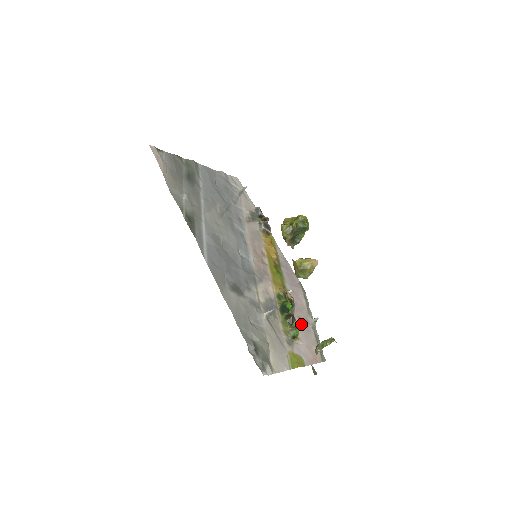
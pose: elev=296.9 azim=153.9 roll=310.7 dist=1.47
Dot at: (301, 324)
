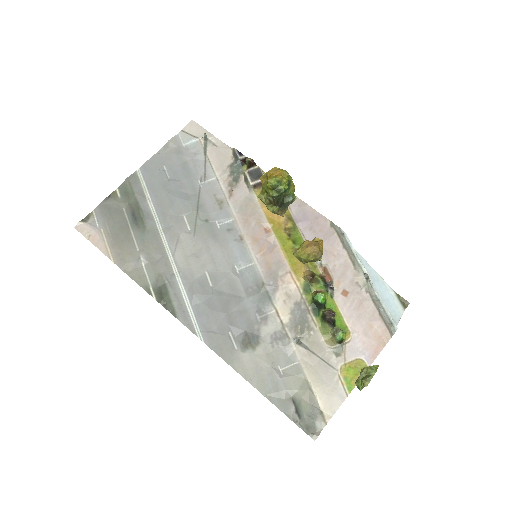
Dot at: (348, 301)
